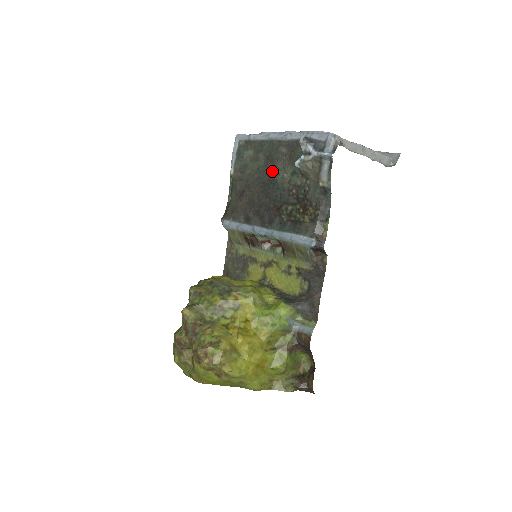
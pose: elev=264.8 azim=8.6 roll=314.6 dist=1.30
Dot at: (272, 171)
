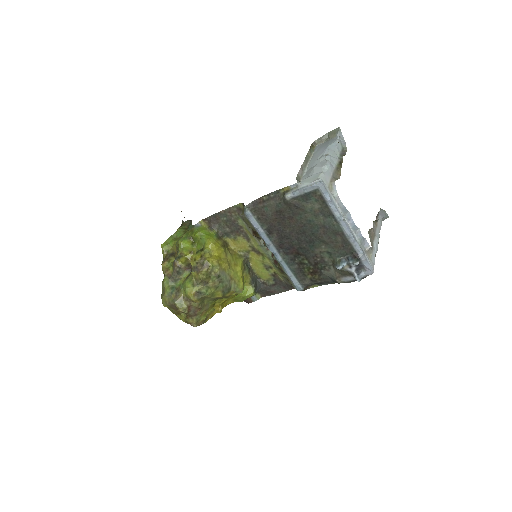
Dot at: (318, 237)
